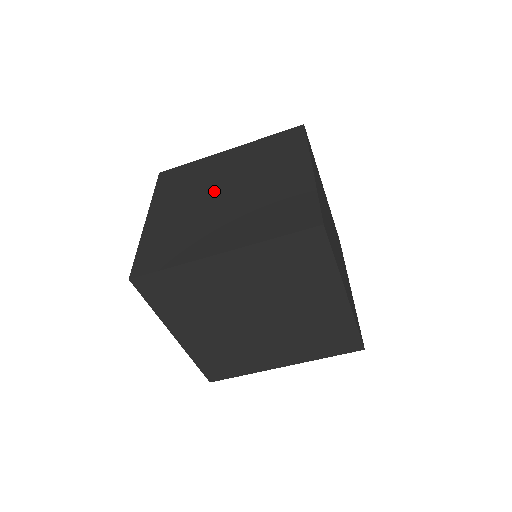
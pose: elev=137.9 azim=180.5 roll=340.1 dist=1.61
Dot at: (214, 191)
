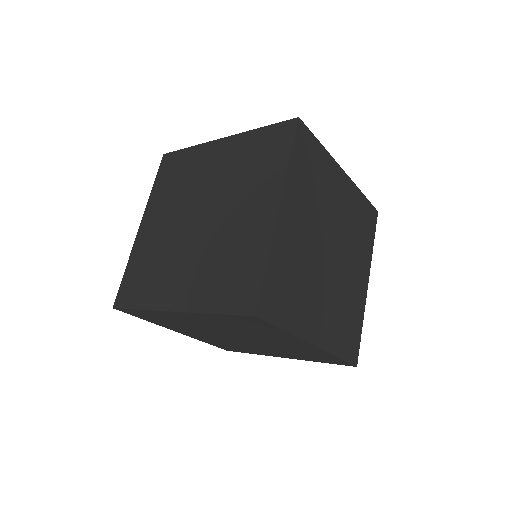
Dot at: (193, 210)
